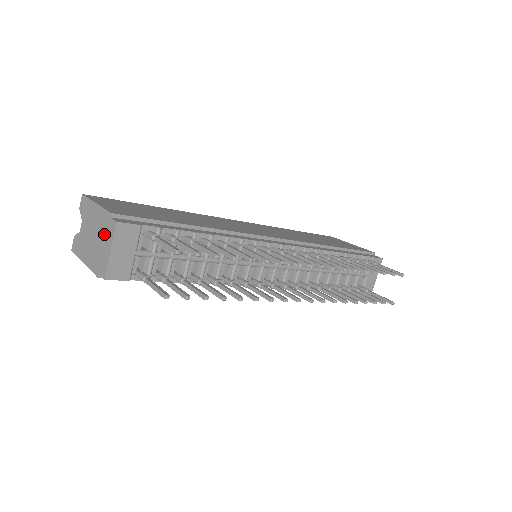
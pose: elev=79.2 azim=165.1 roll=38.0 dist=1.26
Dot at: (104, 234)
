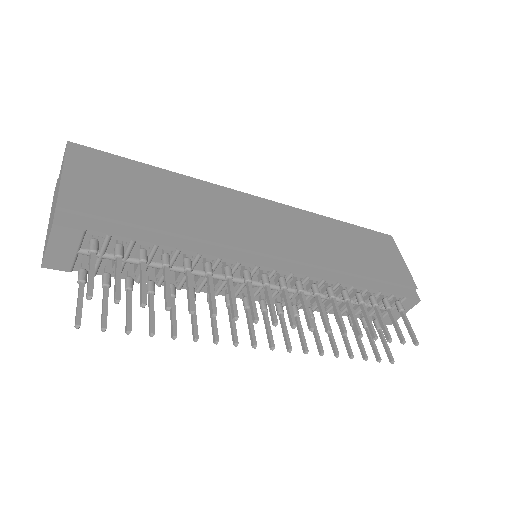
Dot at: (51, 220)
